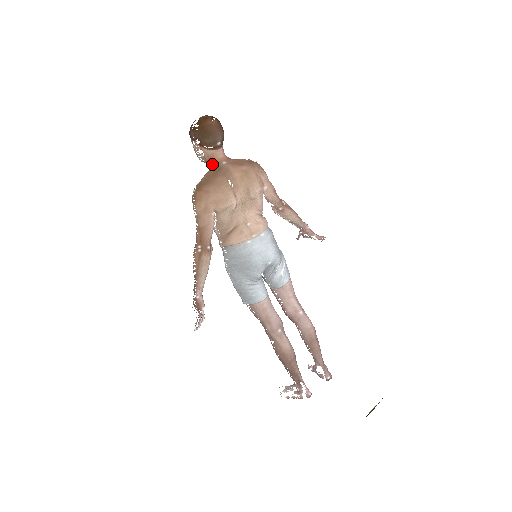
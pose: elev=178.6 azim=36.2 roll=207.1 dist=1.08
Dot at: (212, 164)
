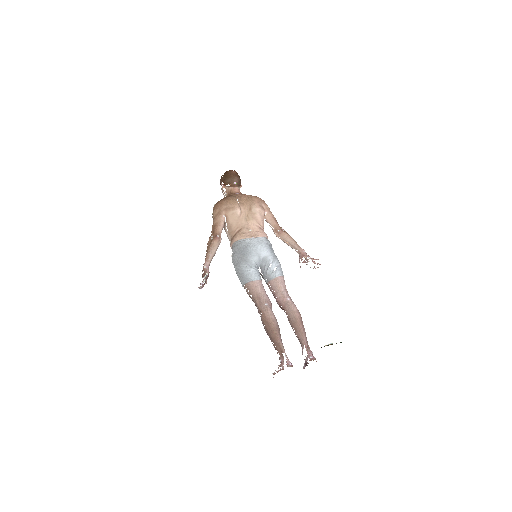
Dot at: (230, 194)
